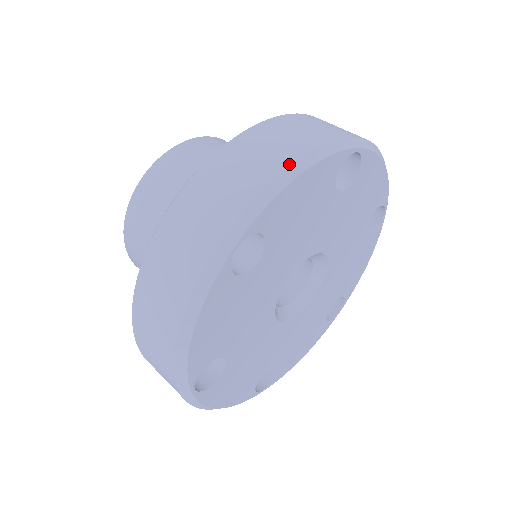
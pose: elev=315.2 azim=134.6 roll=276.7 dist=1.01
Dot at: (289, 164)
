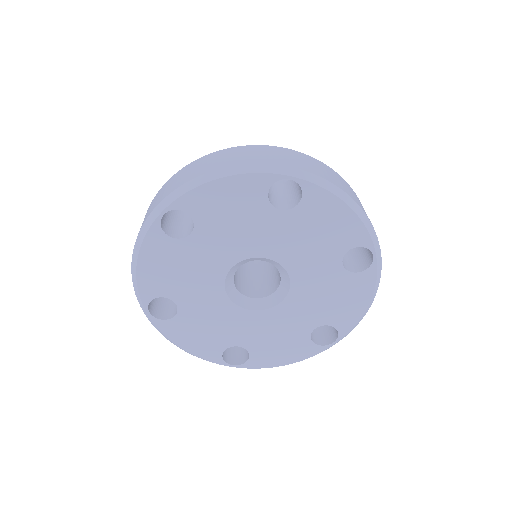
Dot at: (350, 196)
